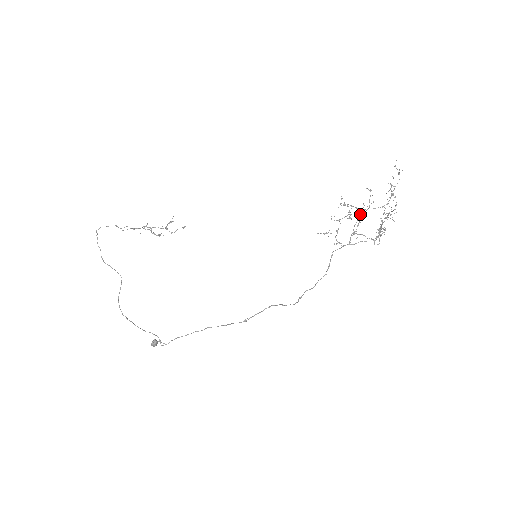
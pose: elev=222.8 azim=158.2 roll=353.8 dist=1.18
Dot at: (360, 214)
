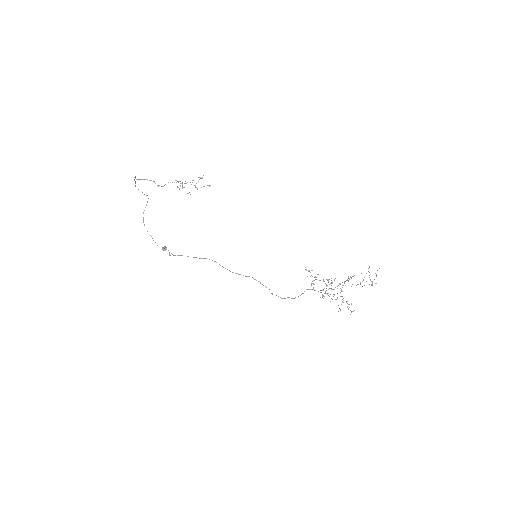
Dot at: (333, 289)
